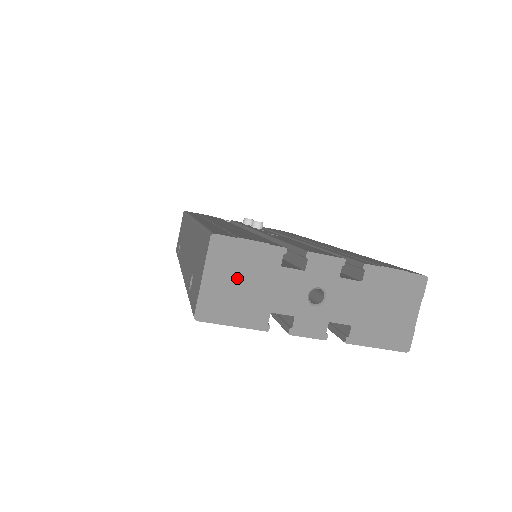
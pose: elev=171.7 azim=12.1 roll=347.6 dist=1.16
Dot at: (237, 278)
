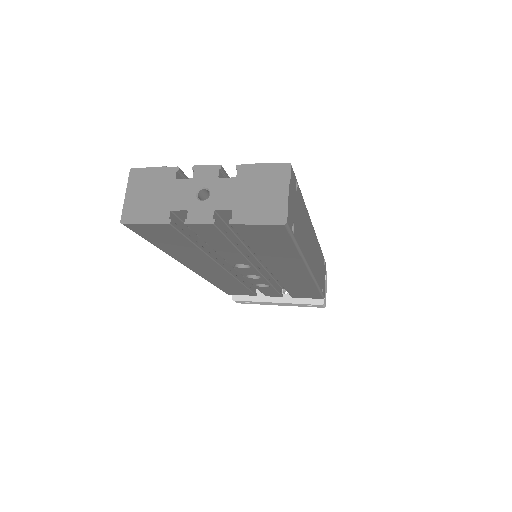
Dot at: (147, 192)
